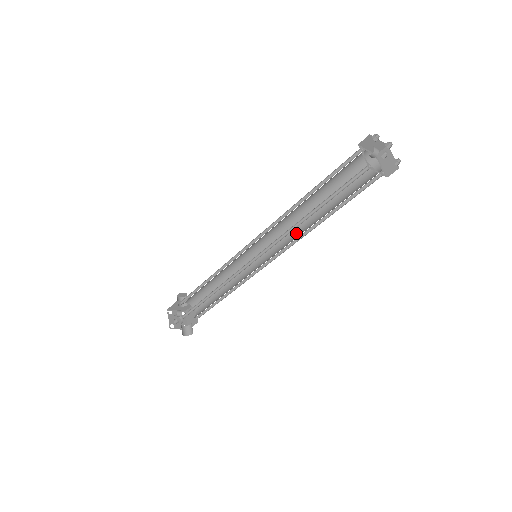
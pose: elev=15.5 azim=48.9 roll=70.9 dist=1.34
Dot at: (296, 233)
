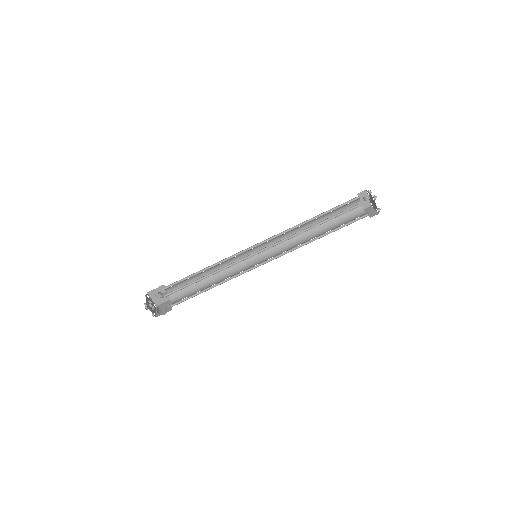
Dot at: (293, 247)
